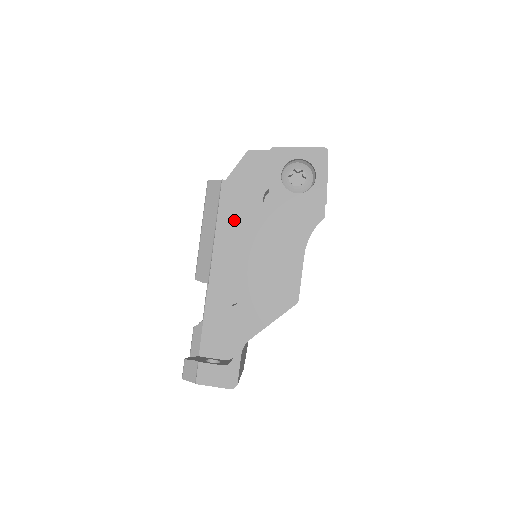
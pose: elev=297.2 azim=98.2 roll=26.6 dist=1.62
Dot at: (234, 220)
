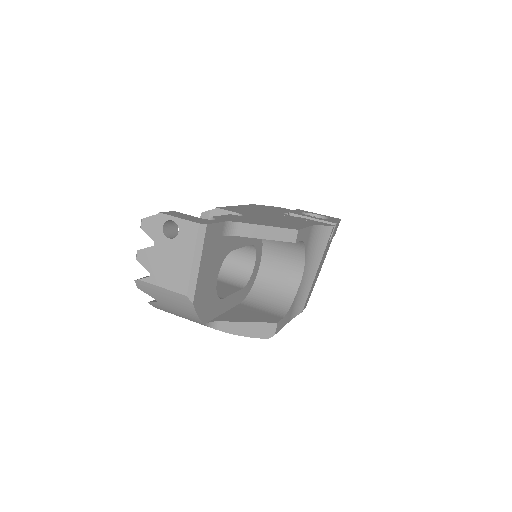
Dot at: occluded
